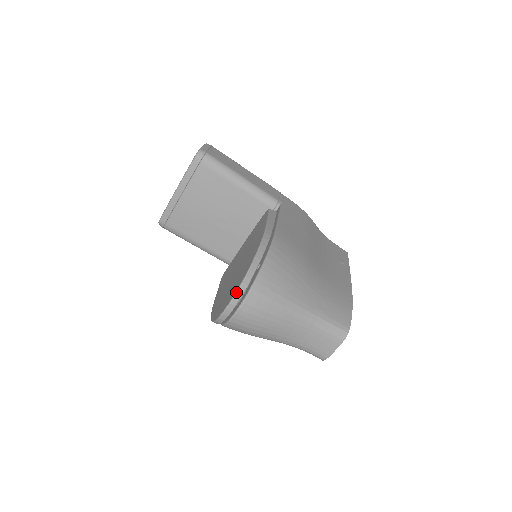
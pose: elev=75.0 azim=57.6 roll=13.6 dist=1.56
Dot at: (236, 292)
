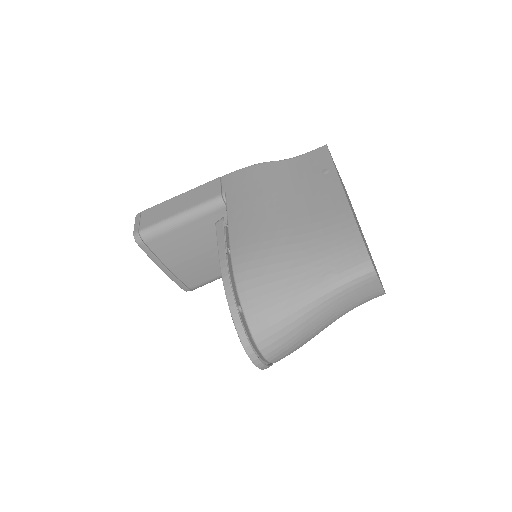
Dot at: (245, 351)
